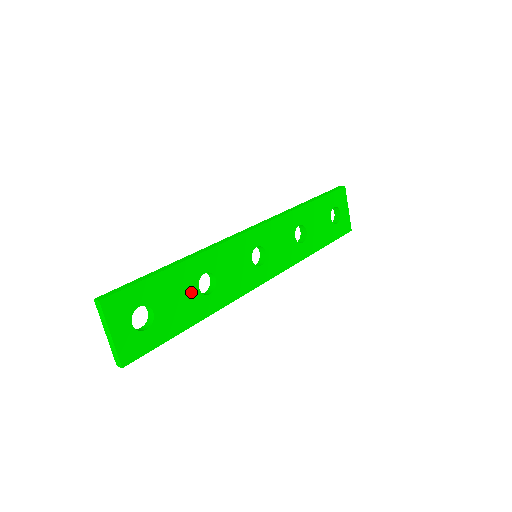
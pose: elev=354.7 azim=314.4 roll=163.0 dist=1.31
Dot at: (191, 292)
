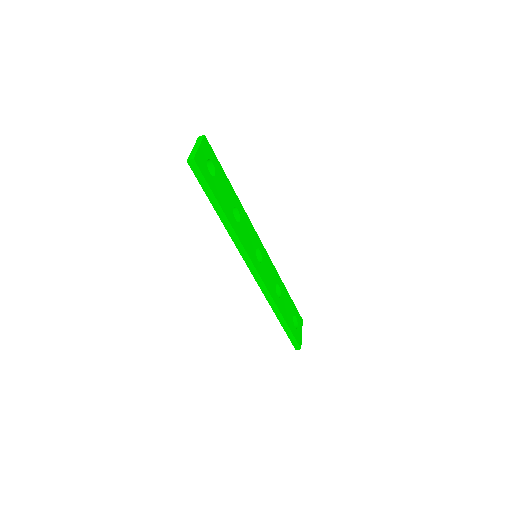
Dot at: (230, 202)
